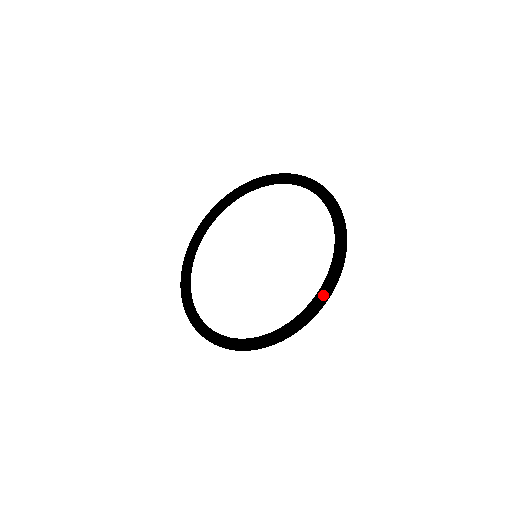
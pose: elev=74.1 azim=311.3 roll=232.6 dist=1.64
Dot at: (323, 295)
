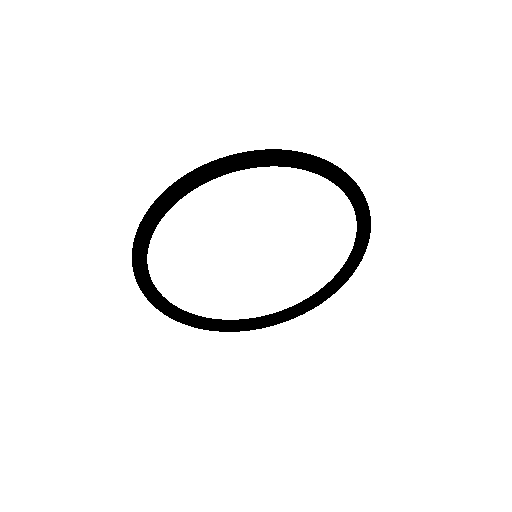
Dot at: occluded
